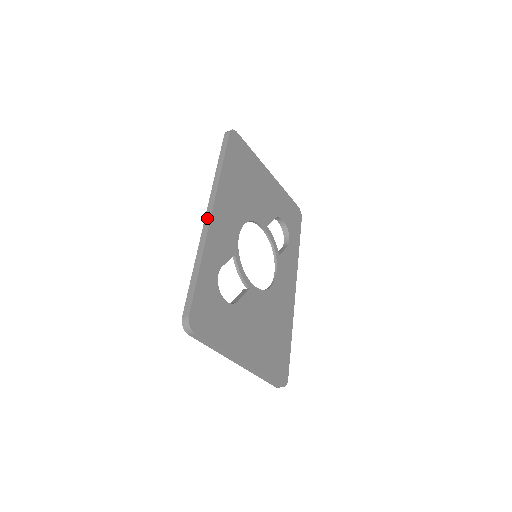
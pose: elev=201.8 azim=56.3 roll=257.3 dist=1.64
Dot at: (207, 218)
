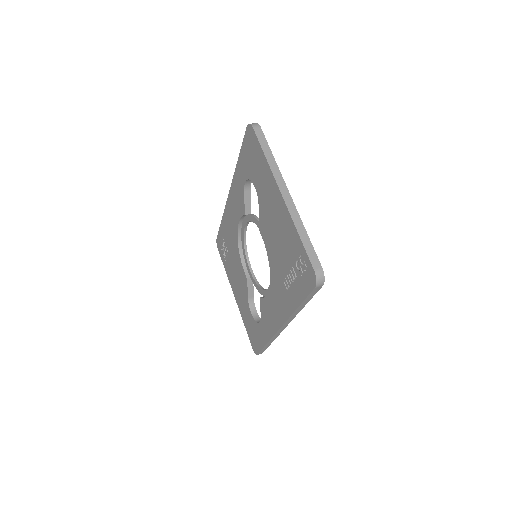
Dot at: (281, 330)
